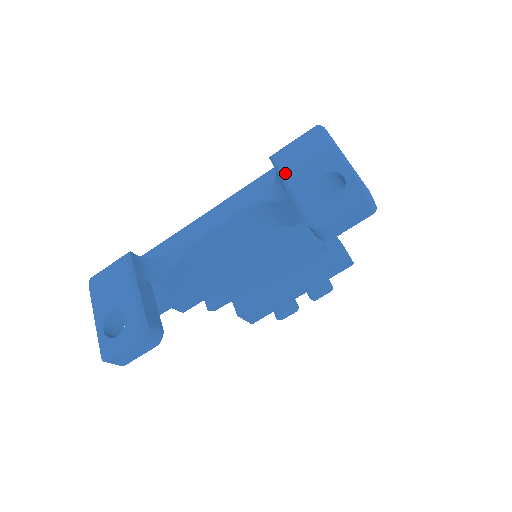
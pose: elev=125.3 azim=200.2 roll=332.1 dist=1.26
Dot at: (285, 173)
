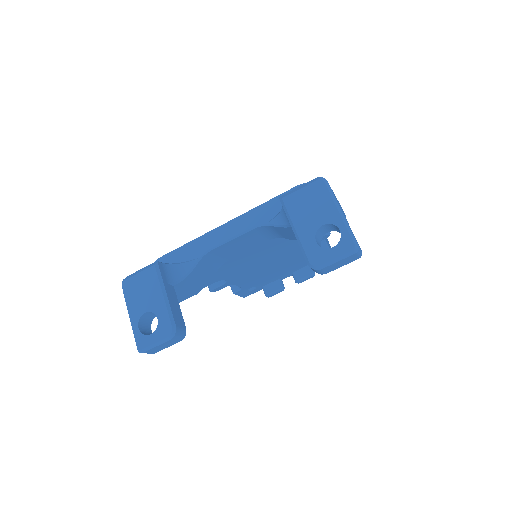
Dot at: (292, 217)
